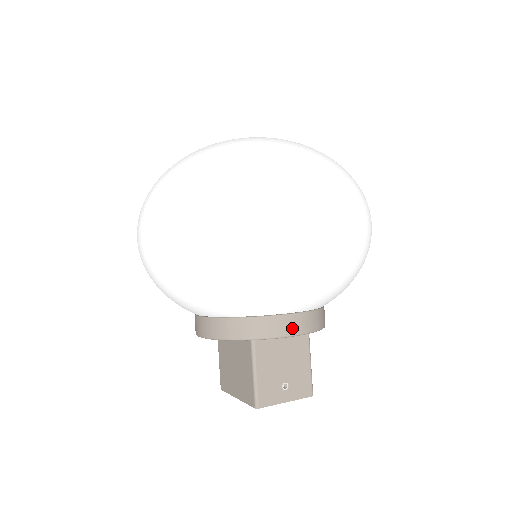
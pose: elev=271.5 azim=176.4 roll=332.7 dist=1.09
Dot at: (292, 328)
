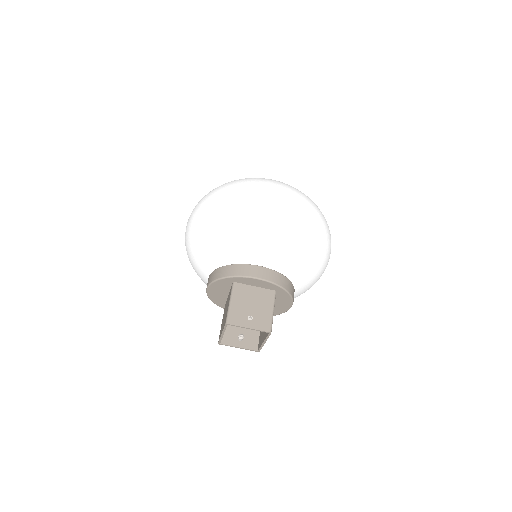
Dot at: (257, 274)
